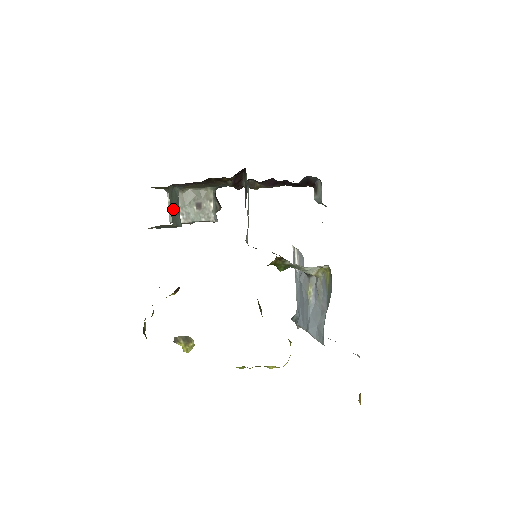
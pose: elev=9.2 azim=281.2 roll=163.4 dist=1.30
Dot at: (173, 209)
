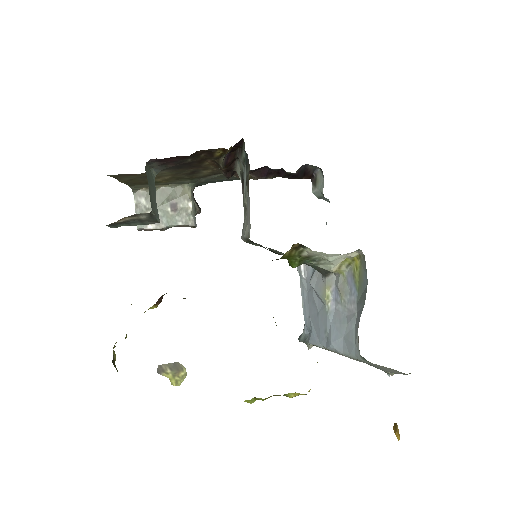
Dot at: (151, 194)
